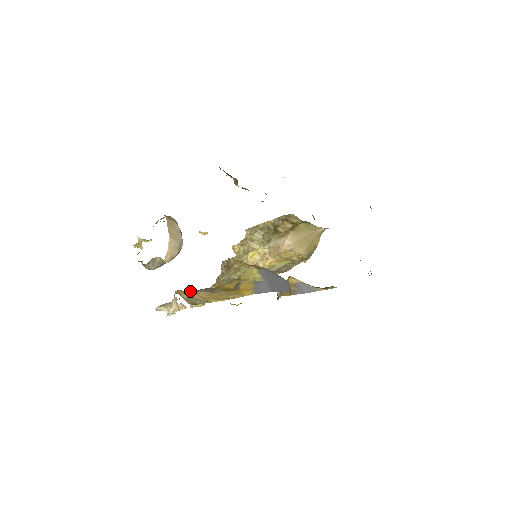
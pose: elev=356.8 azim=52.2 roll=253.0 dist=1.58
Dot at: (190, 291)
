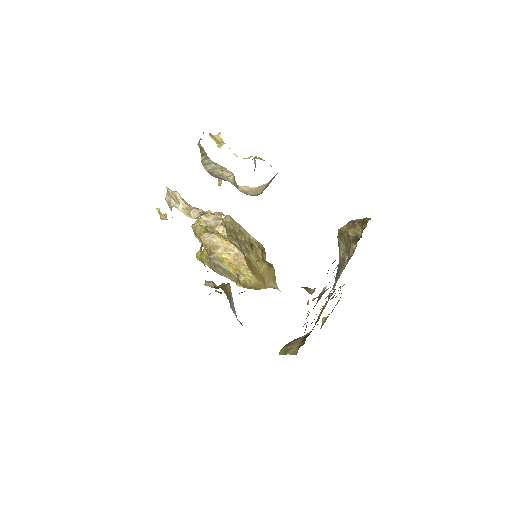
Dot at: occluded
